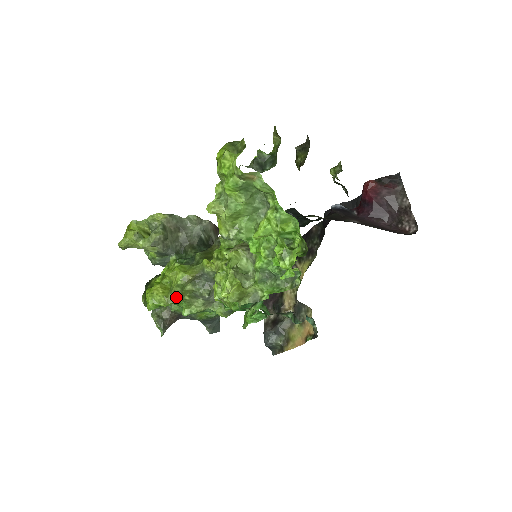
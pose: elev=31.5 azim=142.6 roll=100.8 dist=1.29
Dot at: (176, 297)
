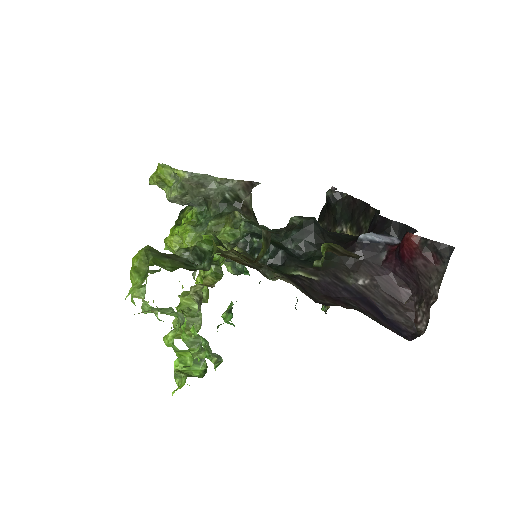
Dot at: occluded
